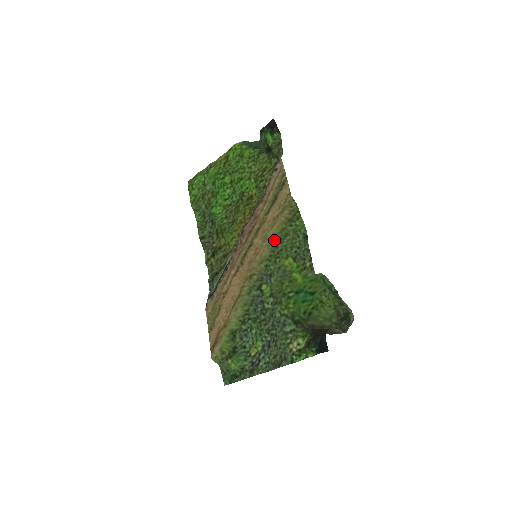
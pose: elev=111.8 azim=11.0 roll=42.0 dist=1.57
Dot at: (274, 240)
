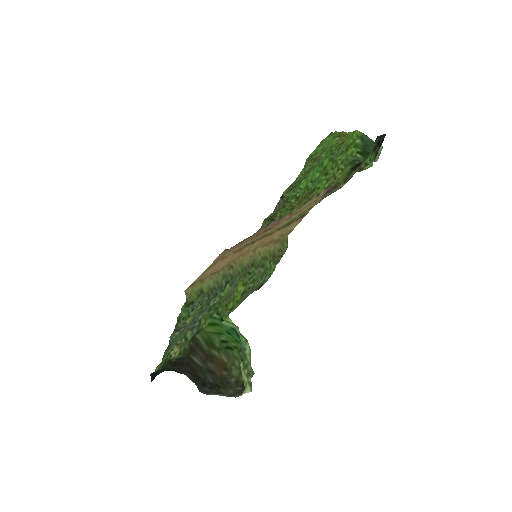
Dot at: (256, 258)
